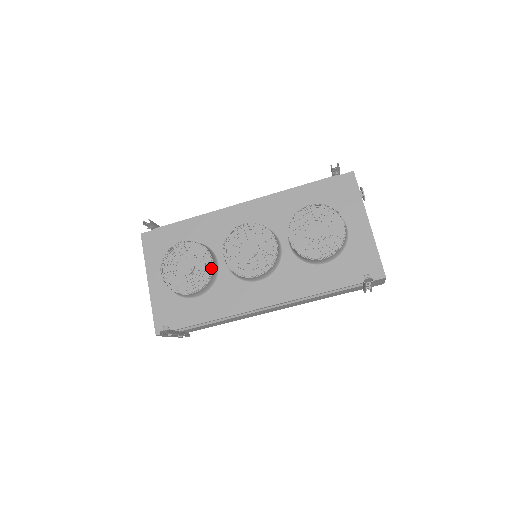
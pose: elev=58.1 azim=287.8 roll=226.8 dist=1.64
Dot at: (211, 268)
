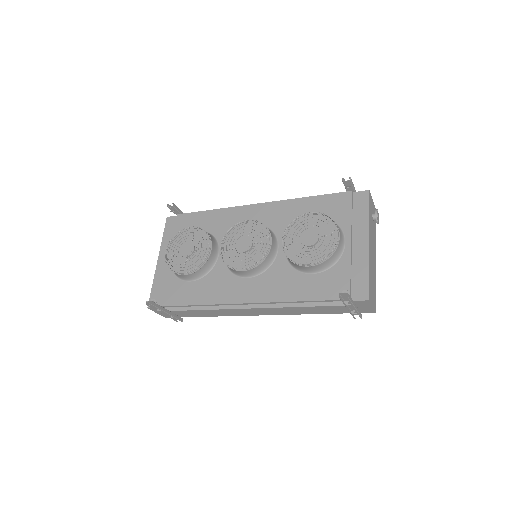
Dot at: (207, 255)
